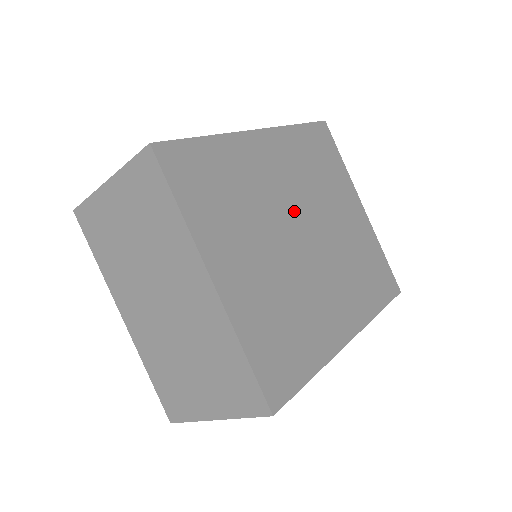
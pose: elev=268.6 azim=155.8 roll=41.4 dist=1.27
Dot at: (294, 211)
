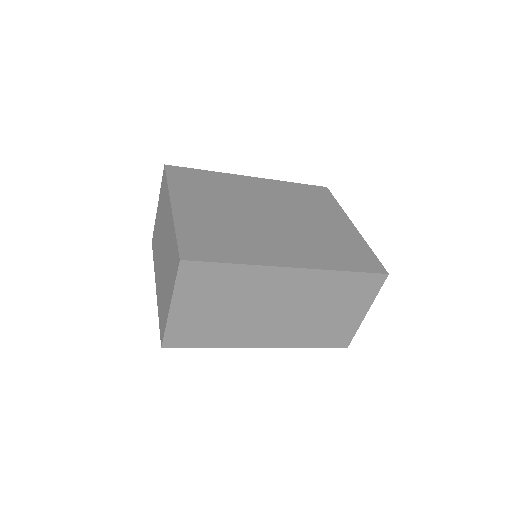
Dot at: (265, 206)
